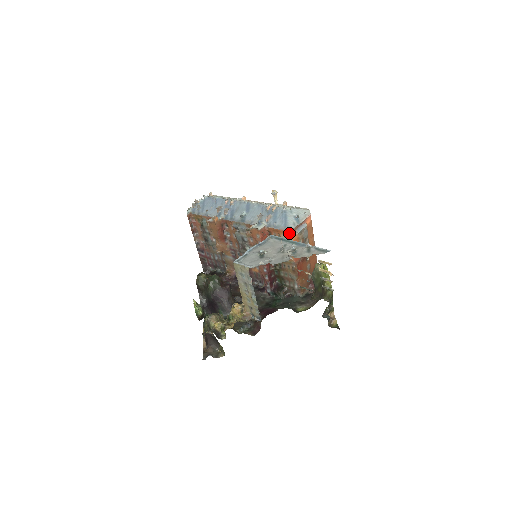
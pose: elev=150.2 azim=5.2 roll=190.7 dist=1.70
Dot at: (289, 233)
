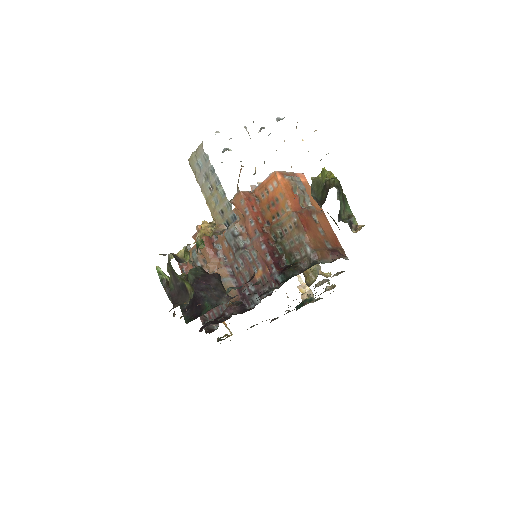
Dot at: (274, 175)
